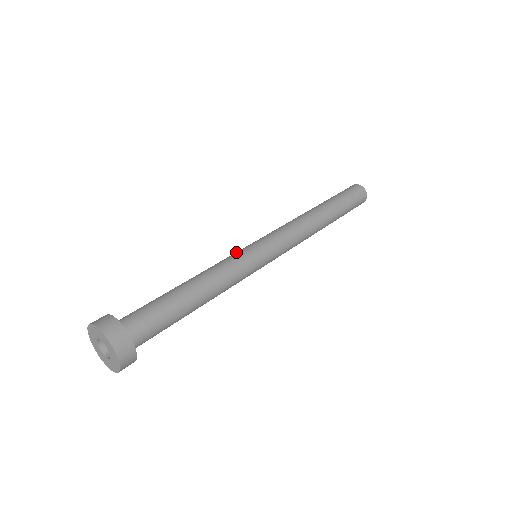
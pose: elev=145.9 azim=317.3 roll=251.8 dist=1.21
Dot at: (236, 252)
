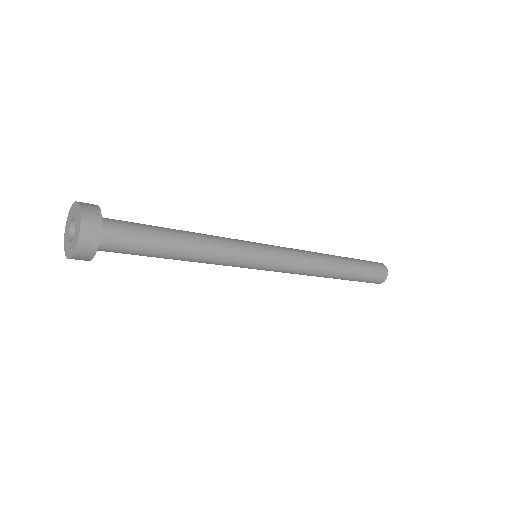
Dot at: occluded
